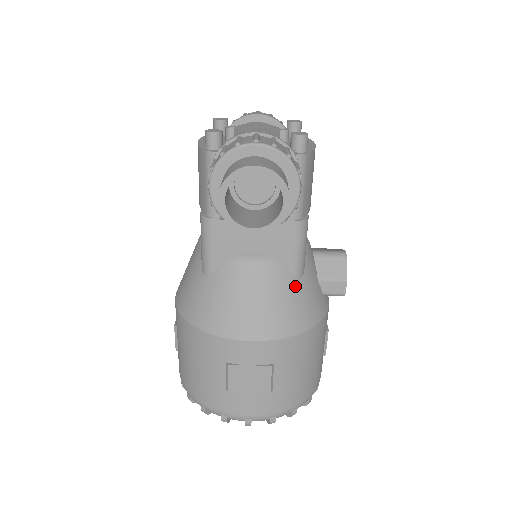
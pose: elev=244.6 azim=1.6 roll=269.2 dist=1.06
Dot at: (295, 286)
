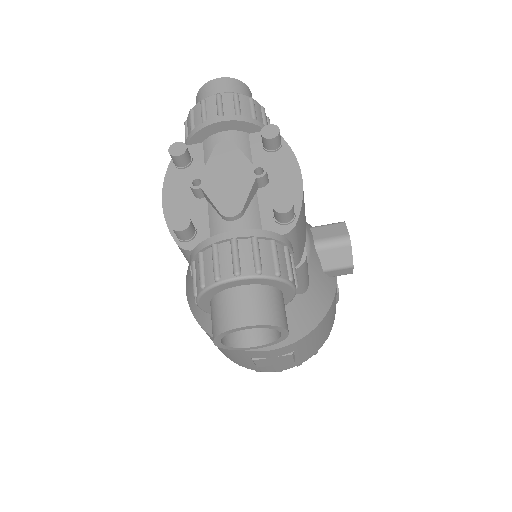
Dot at: (302, 300)
